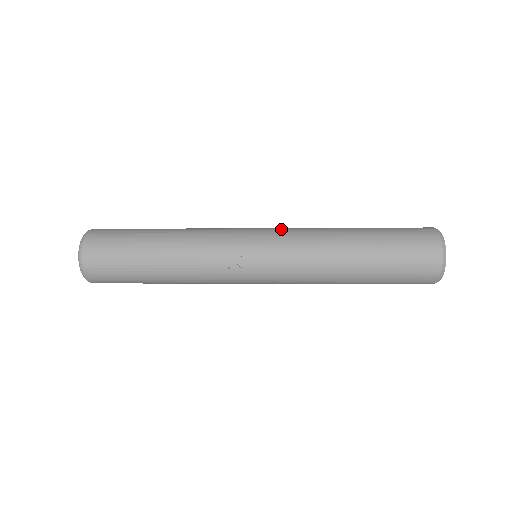
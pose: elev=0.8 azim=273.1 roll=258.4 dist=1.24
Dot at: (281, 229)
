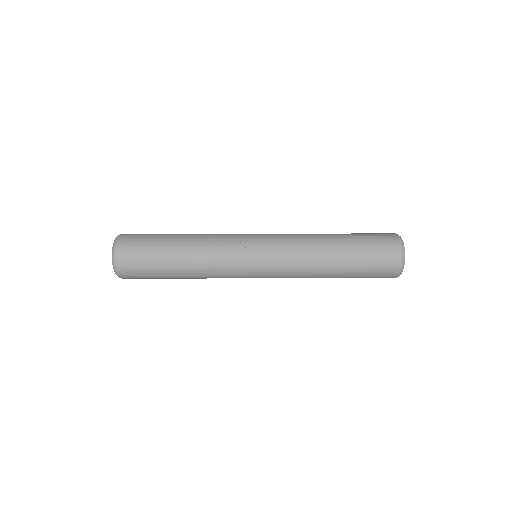
Dot at: occluded
